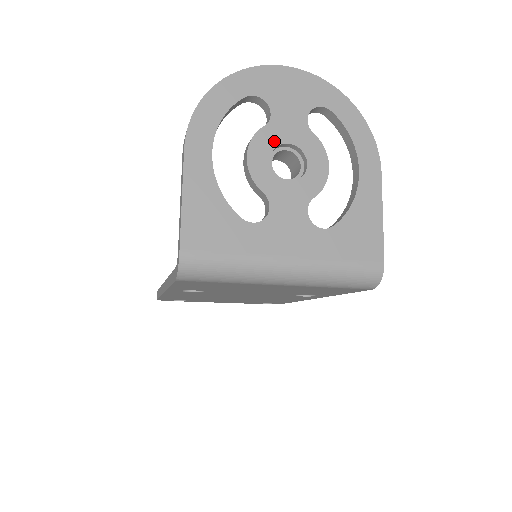
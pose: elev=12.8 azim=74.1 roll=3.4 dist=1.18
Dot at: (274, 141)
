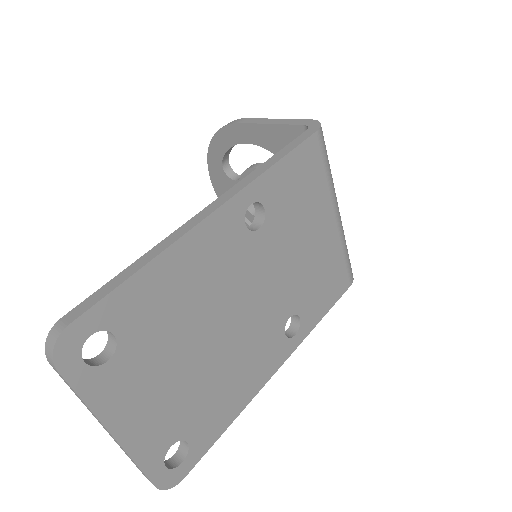
Dot at: occluded
